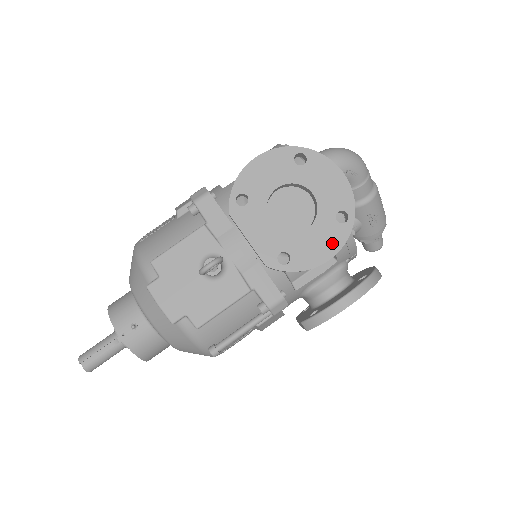
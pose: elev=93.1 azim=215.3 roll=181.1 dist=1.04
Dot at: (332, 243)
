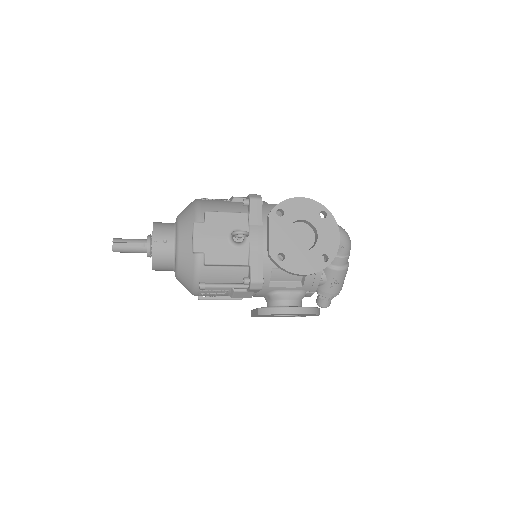
Dot at: (311, 267)
